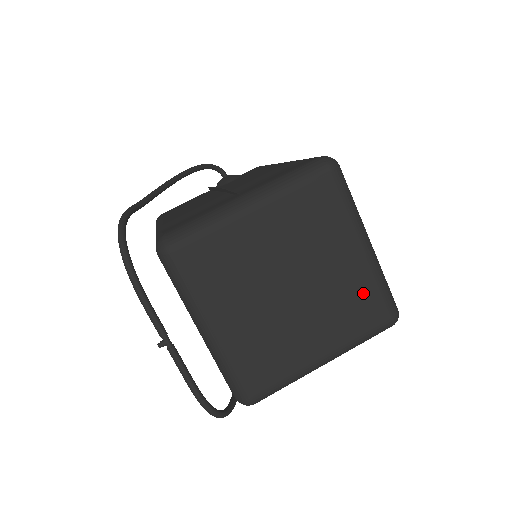
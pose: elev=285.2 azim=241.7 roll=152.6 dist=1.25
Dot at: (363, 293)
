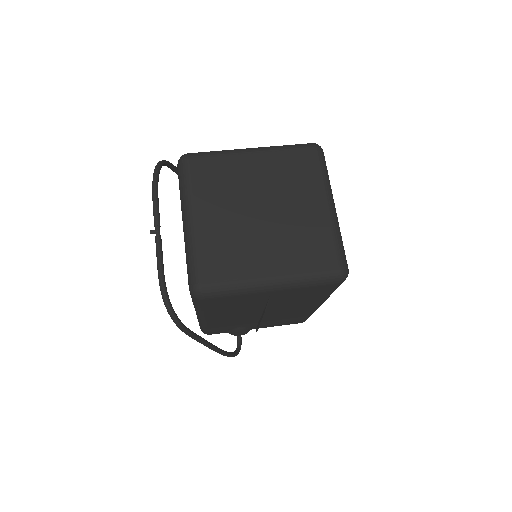
Dot at: (319, 237)
